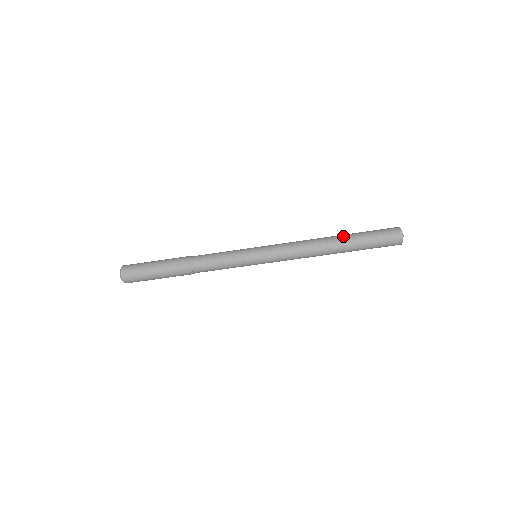
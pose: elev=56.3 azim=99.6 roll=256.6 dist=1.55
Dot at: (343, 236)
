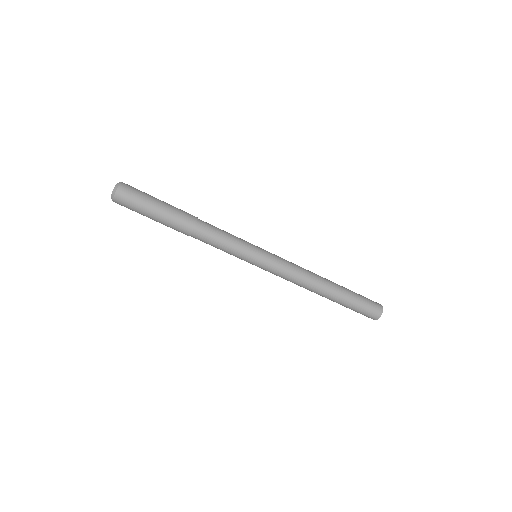
Dot at: (337, 293)
